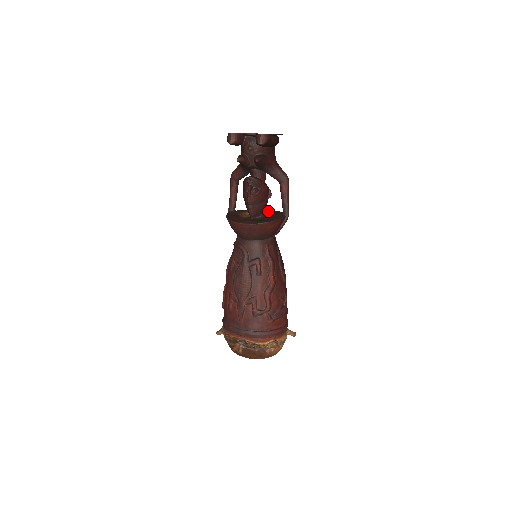
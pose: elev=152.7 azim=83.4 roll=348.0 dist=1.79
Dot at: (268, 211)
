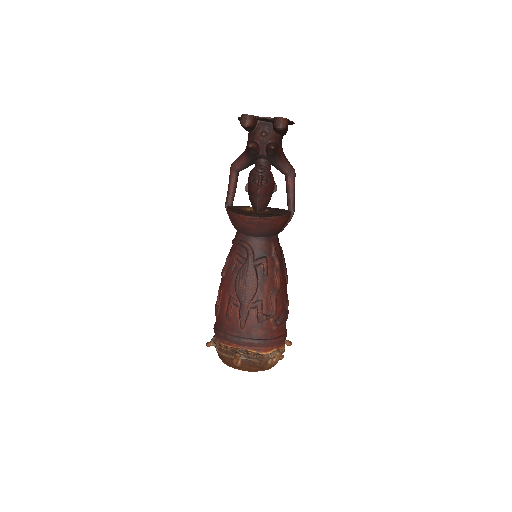
Dot at: occluded
